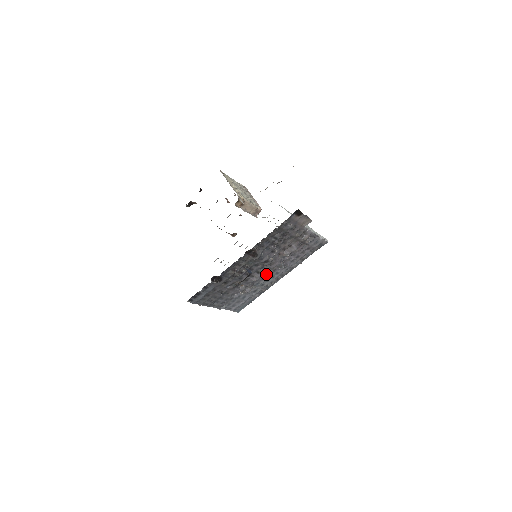
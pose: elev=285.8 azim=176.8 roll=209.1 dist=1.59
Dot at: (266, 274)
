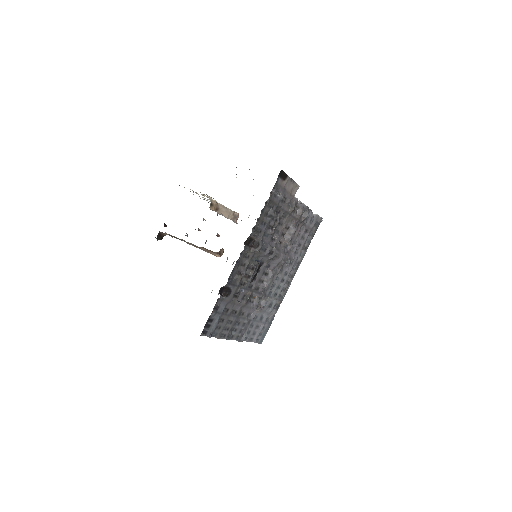
Dot at: (275, 276)
